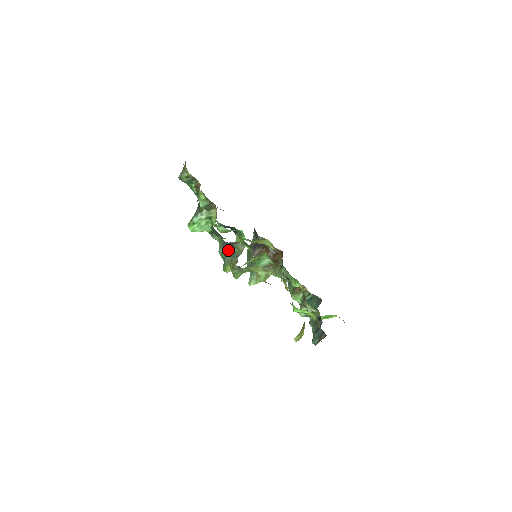
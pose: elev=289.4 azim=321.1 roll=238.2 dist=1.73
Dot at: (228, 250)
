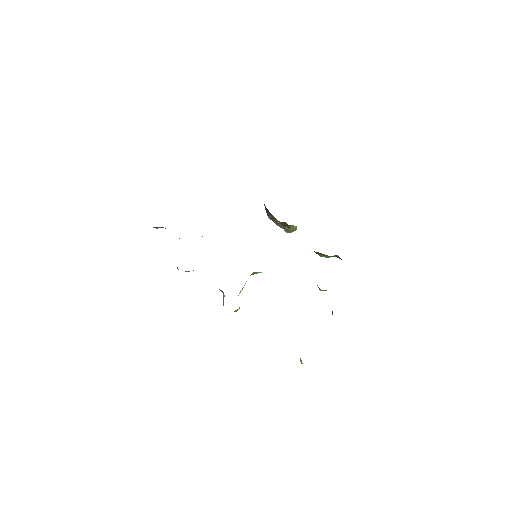
Dot at: (219, 289)
